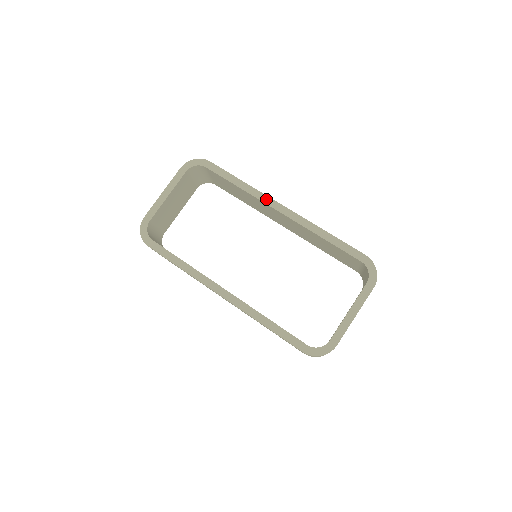
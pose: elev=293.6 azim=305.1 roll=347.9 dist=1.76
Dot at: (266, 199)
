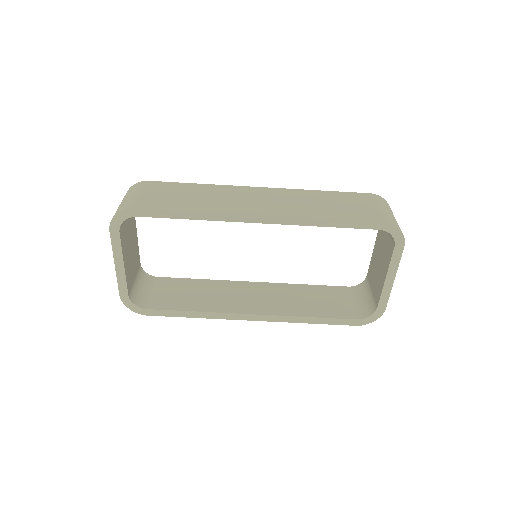
Dot at: (234, 217)
